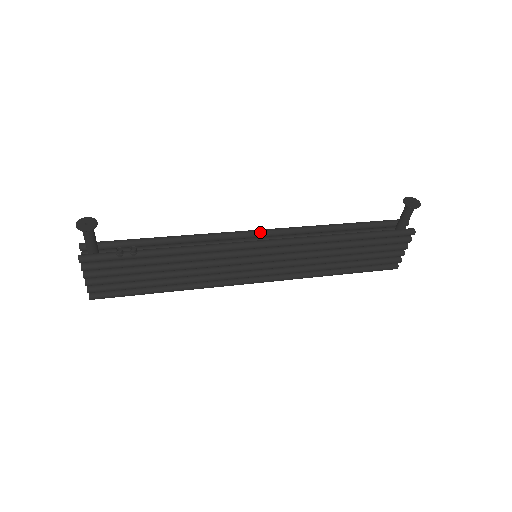
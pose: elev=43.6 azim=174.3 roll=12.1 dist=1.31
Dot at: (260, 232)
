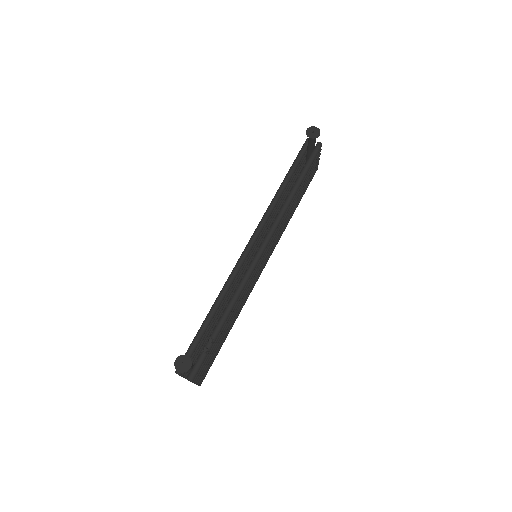
Dot at: (252, 244)
